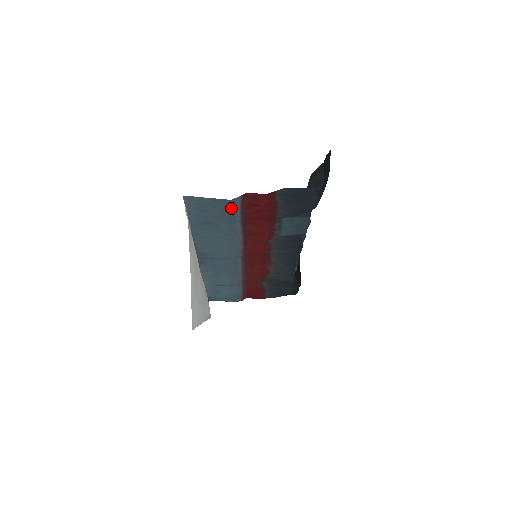
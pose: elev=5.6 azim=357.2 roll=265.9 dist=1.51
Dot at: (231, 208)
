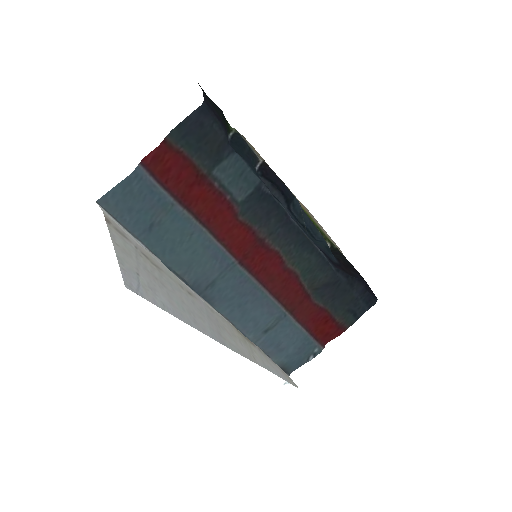
Dot at: (145, 186)
